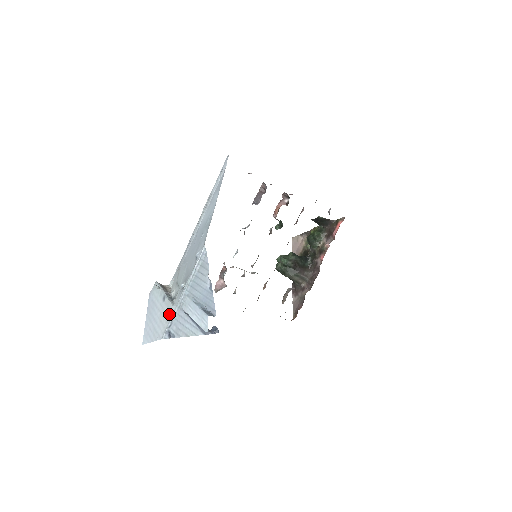
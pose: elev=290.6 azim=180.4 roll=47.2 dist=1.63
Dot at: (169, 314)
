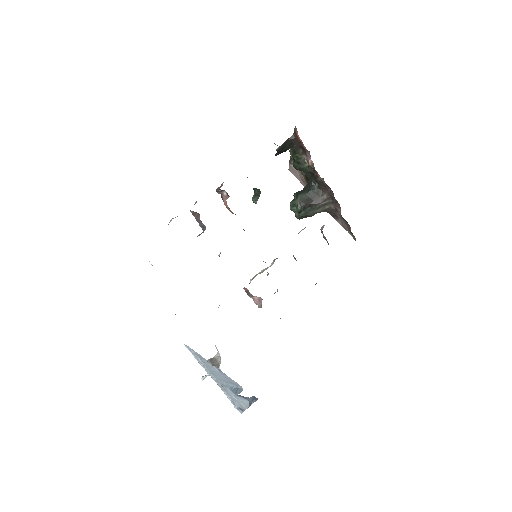
Dot at: occluded
